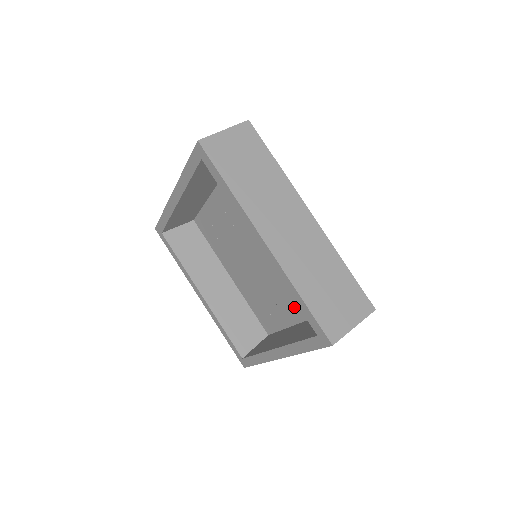
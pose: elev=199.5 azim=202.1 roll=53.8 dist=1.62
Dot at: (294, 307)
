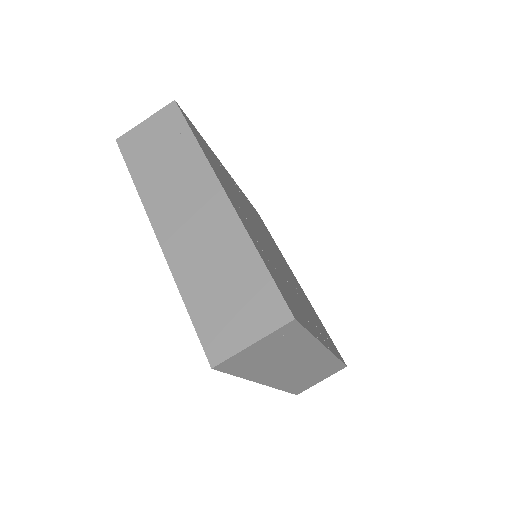
Dot at: occluded
